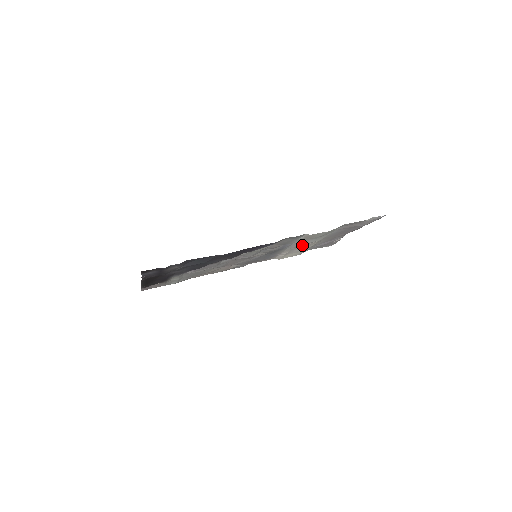
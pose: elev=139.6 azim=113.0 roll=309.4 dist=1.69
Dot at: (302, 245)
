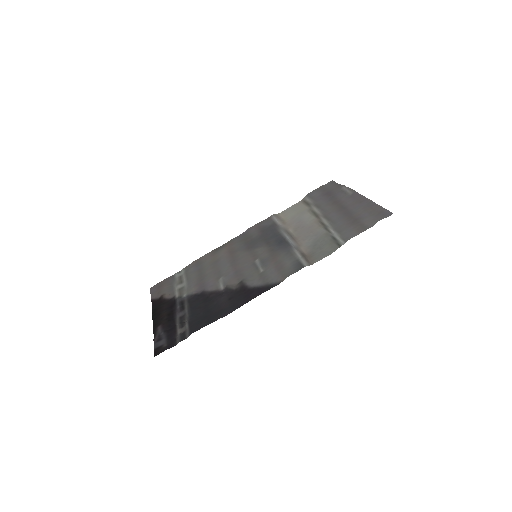
Dot at: (302, 235)
